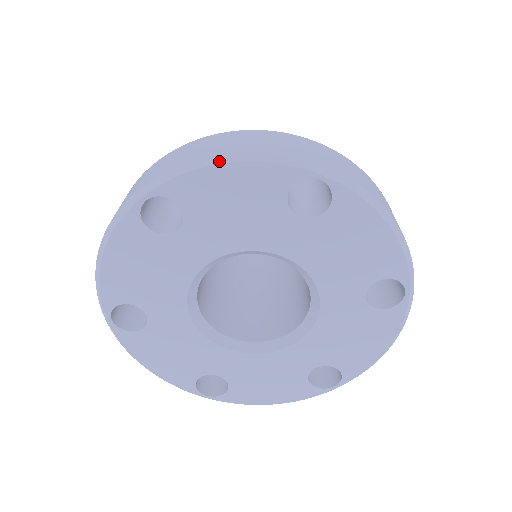
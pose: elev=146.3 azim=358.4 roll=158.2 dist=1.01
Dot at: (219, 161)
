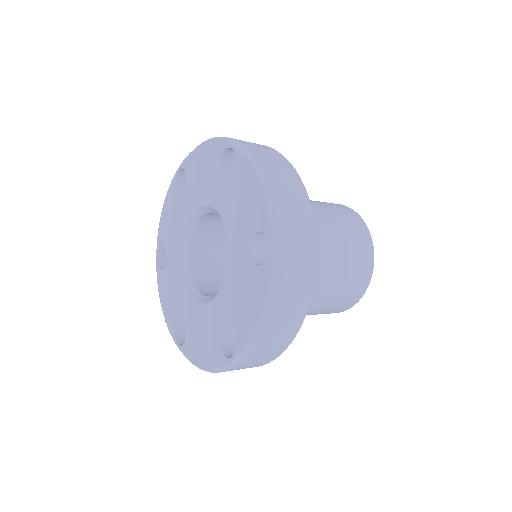
Dot at: (201, 144)
